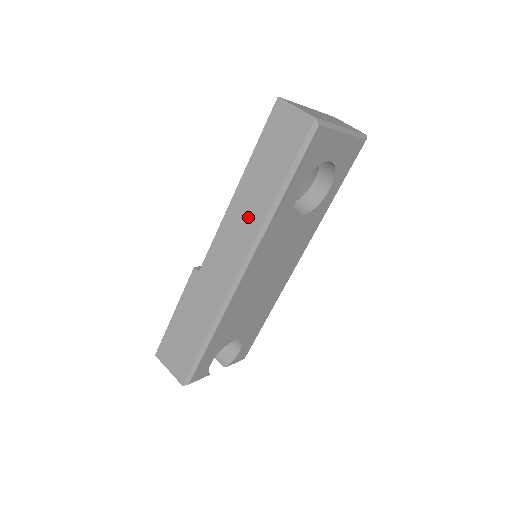
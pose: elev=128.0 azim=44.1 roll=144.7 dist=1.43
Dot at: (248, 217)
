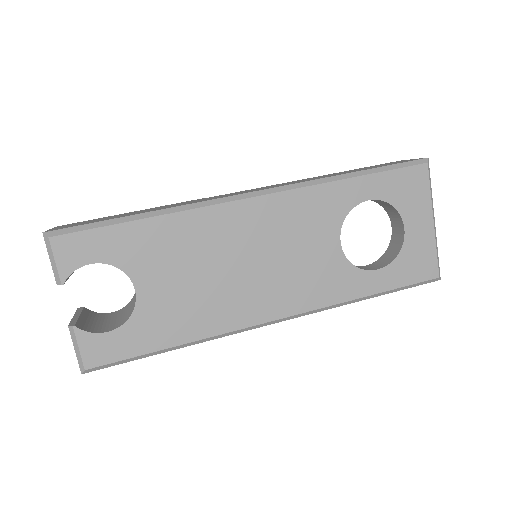
Dot at: occluded
